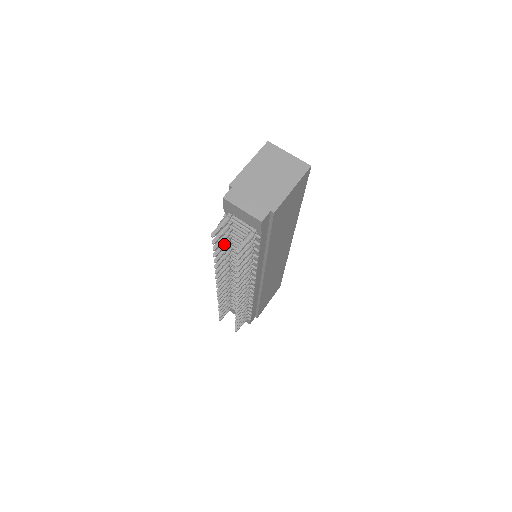
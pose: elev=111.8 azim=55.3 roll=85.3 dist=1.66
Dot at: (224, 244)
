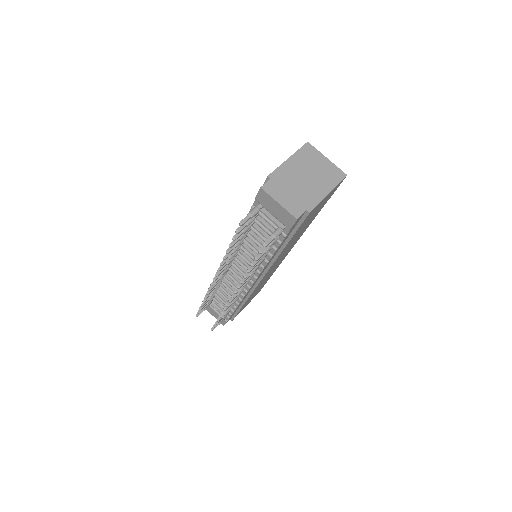
Dot at: (241, 236)
